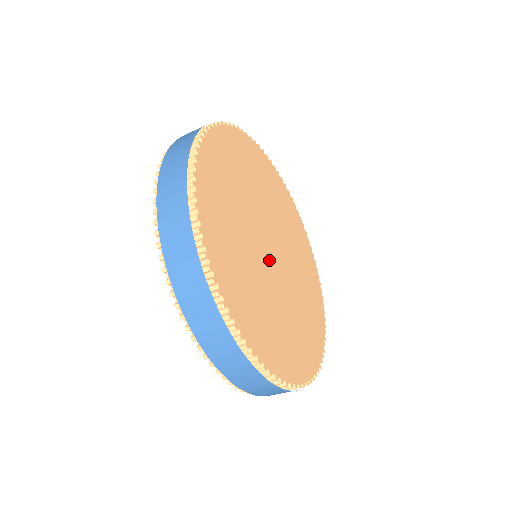
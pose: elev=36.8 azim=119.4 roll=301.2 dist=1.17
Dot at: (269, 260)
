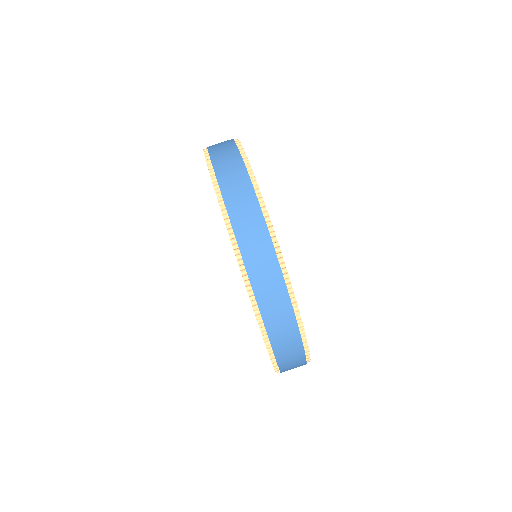
Dot at: occluded
